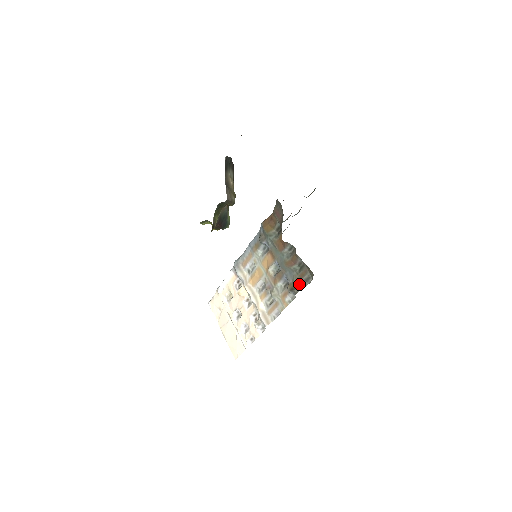
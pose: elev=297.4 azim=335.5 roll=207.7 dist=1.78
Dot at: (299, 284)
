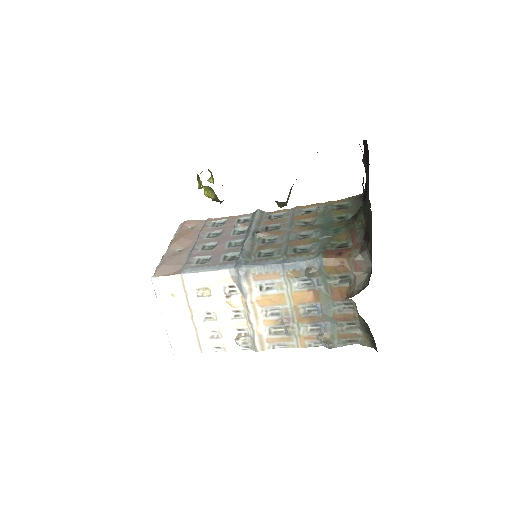
Dot at: (339, 341)
